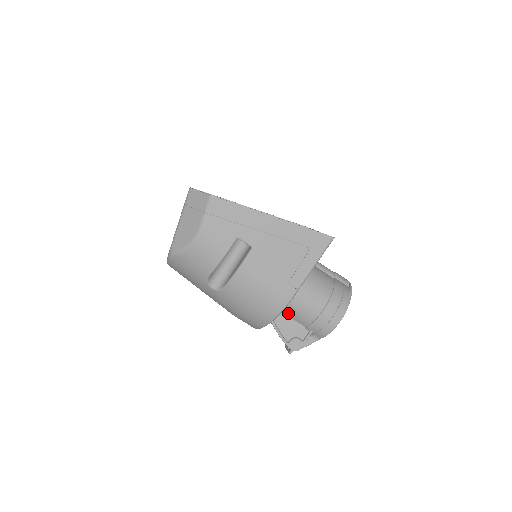
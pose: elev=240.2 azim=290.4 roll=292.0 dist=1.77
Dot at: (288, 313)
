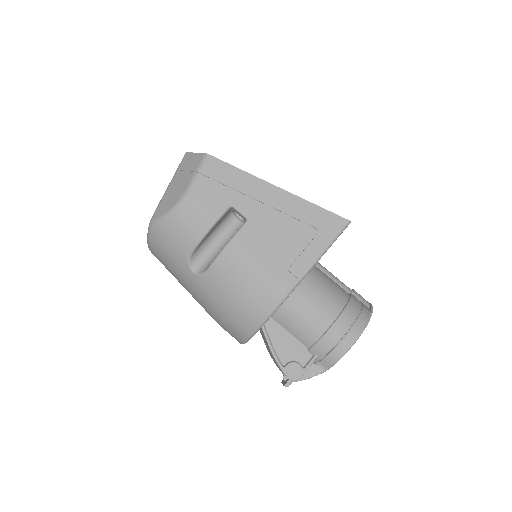
Dot at: (287, 325)
